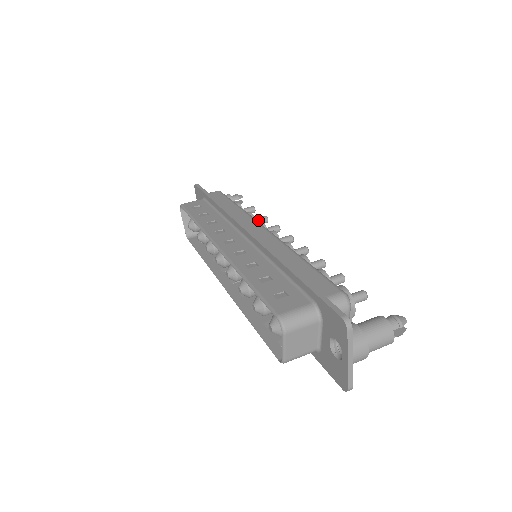
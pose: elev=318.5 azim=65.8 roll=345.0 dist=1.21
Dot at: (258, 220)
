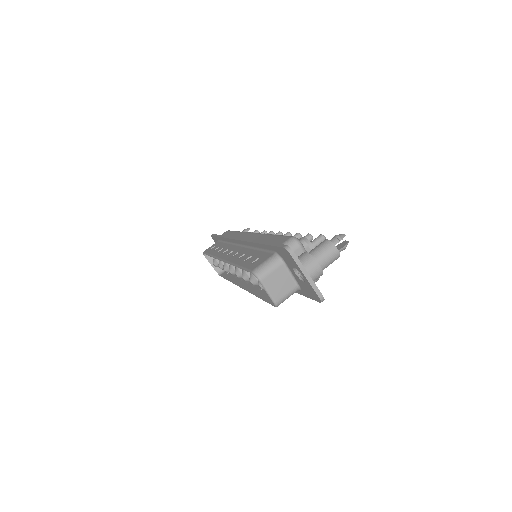
Dot at: occluded
